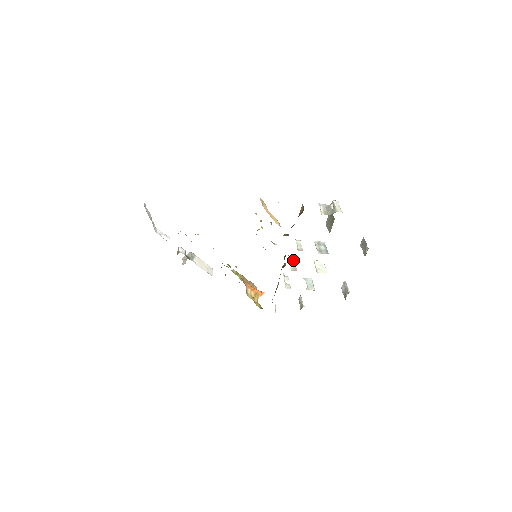
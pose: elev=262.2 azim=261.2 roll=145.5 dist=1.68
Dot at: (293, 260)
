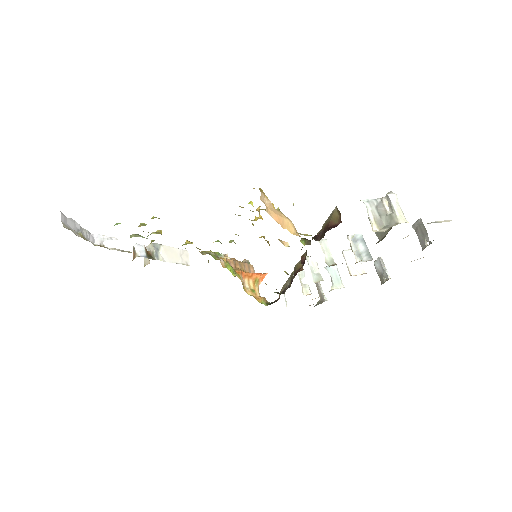
Dot at: (313, 259)
